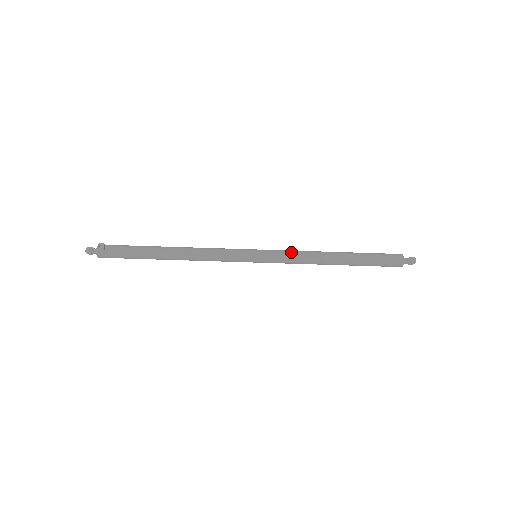
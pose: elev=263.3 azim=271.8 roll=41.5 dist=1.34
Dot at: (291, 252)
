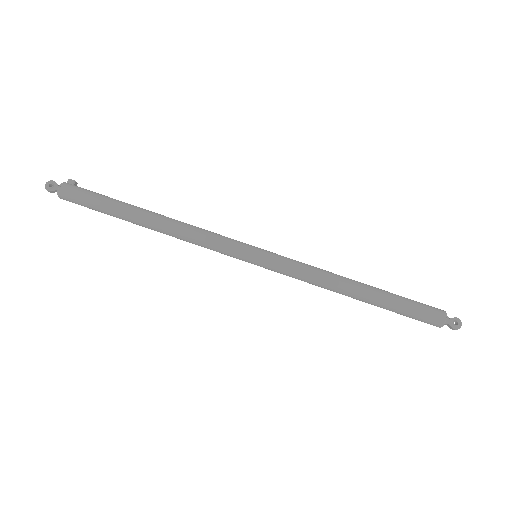
Dot at: (302, 263)
